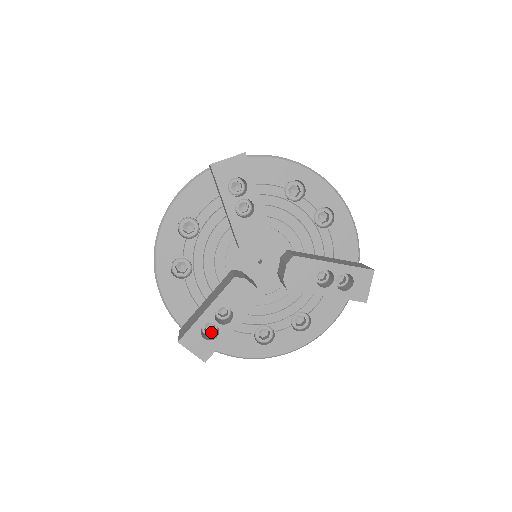
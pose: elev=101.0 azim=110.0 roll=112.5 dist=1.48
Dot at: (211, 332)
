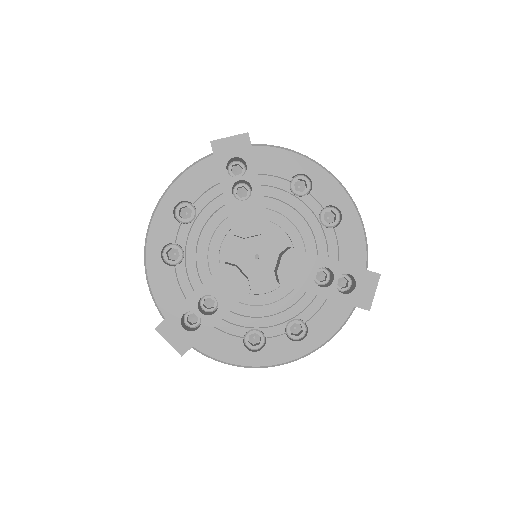
Dot at: (193, 324)
